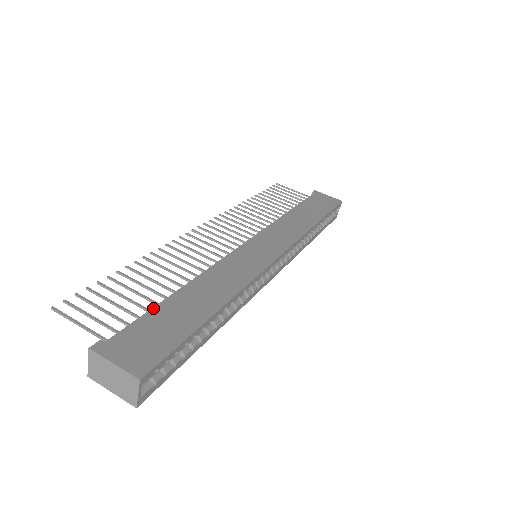
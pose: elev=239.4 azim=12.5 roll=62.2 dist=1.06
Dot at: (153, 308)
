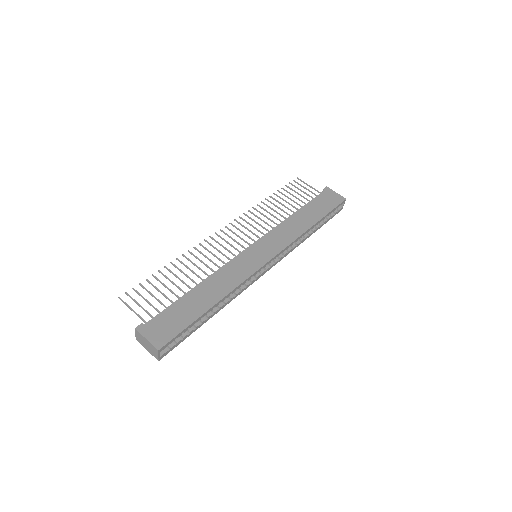
Dot at: (174, 302)
